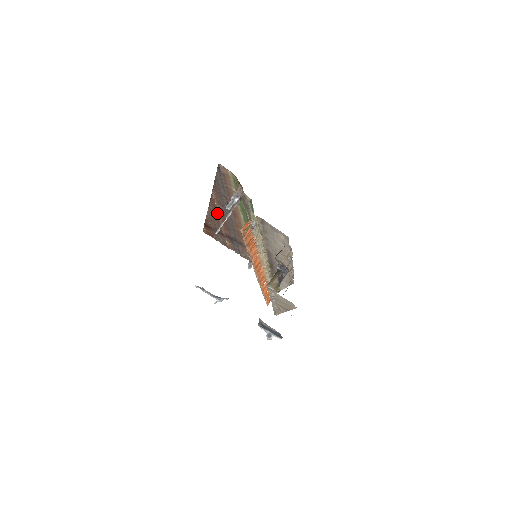
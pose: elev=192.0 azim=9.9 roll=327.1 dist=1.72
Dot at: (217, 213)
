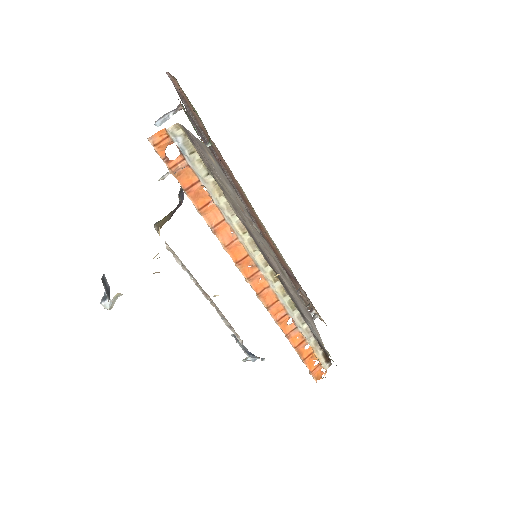
Dot at: occluded
